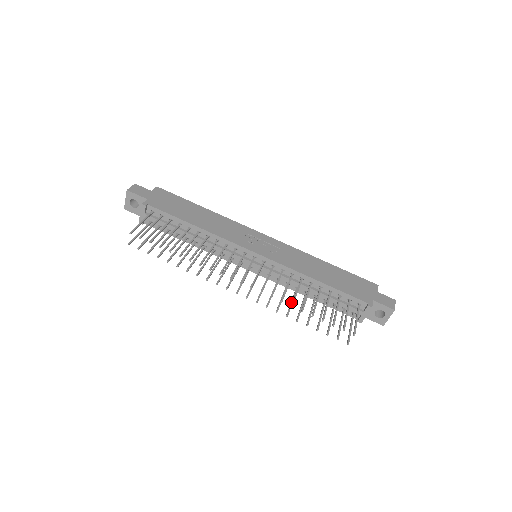
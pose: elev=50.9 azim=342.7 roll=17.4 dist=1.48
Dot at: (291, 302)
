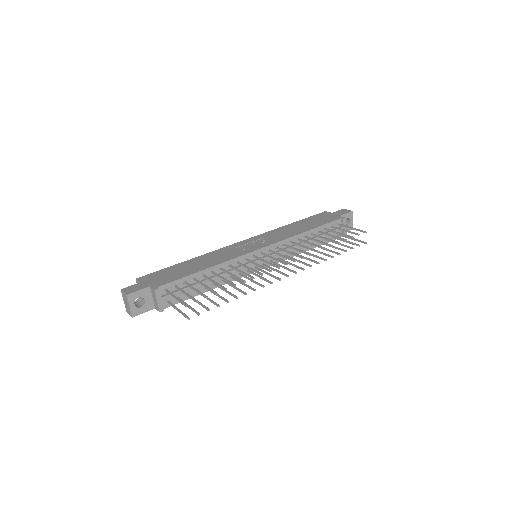
Dot at: (313, 255)
